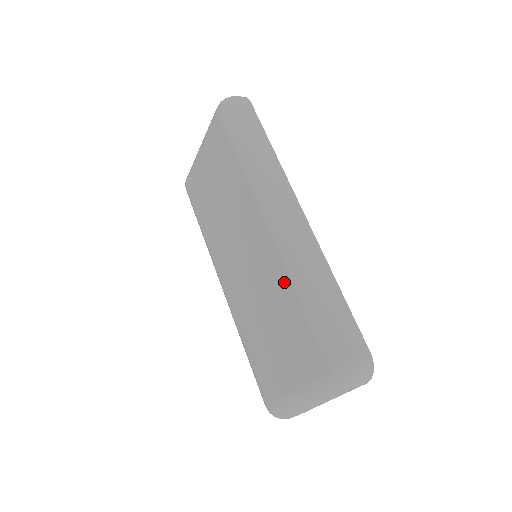
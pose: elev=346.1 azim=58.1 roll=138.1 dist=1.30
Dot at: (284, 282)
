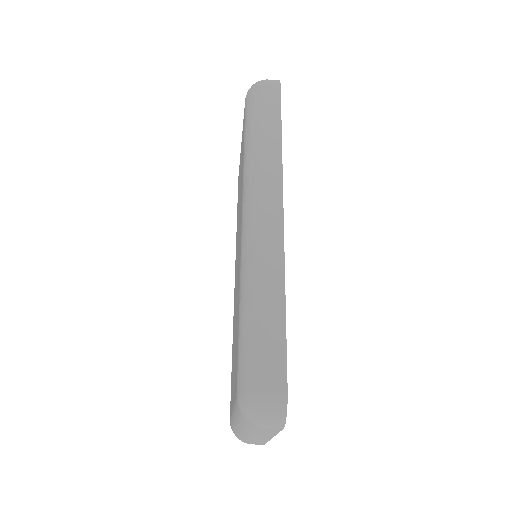
Dot at: (239, 286)
